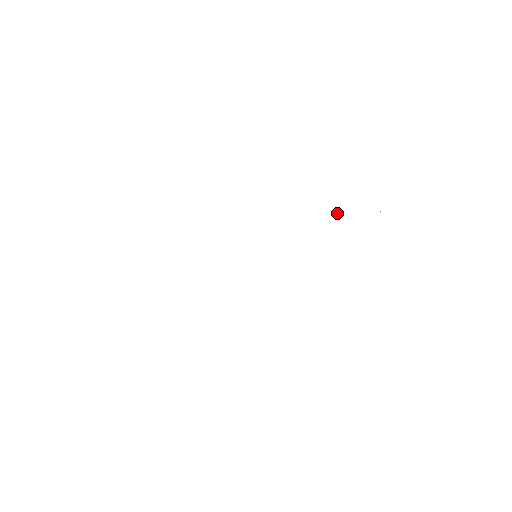
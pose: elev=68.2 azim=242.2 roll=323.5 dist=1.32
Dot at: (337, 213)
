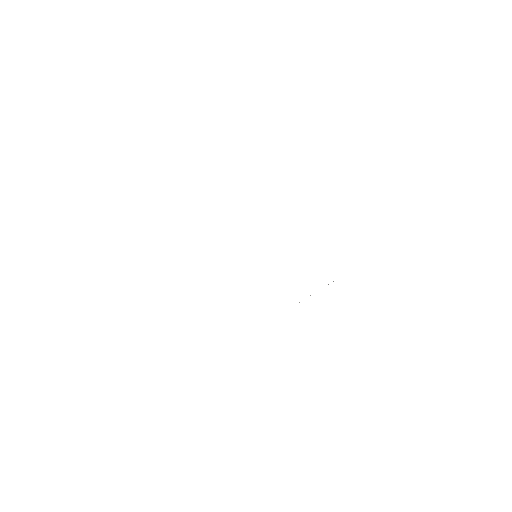
Dot at: occluded
